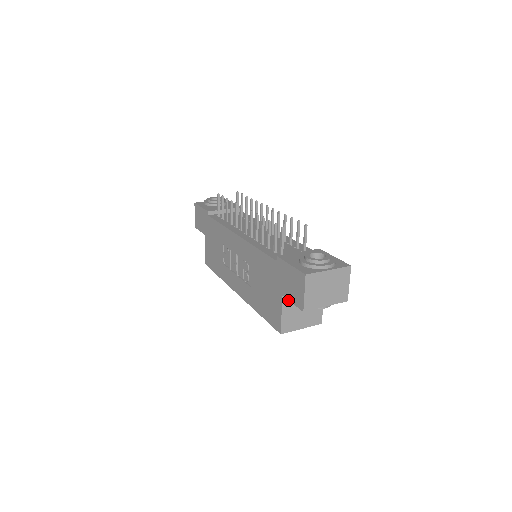
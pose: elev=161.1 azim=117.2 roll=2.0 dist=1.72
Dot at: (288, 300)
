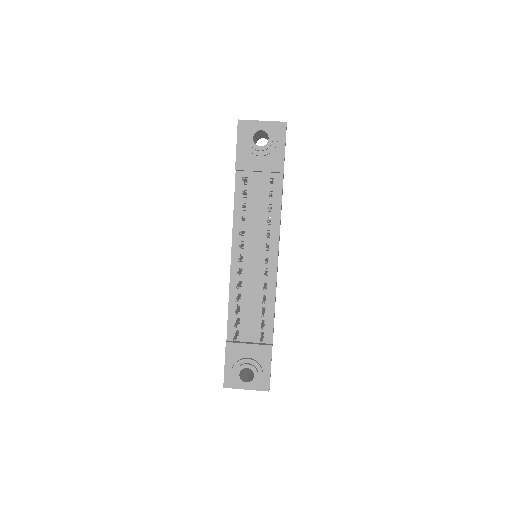
Dot at: occluded
